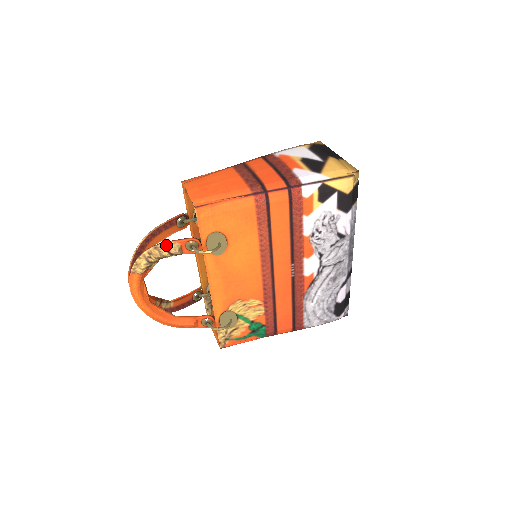
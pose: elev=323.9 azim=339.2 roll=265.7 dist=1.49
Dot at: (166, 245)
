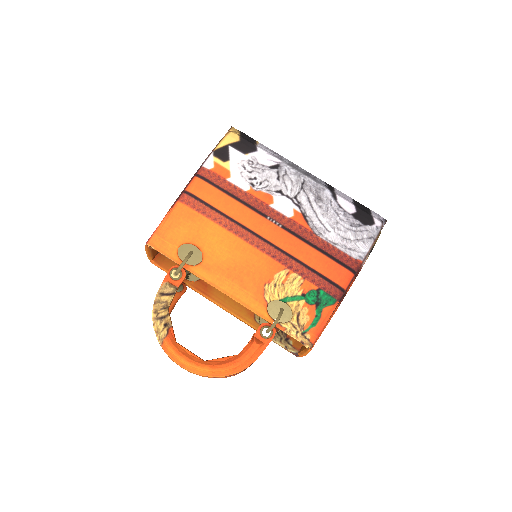
Dot at: (159, 293)
